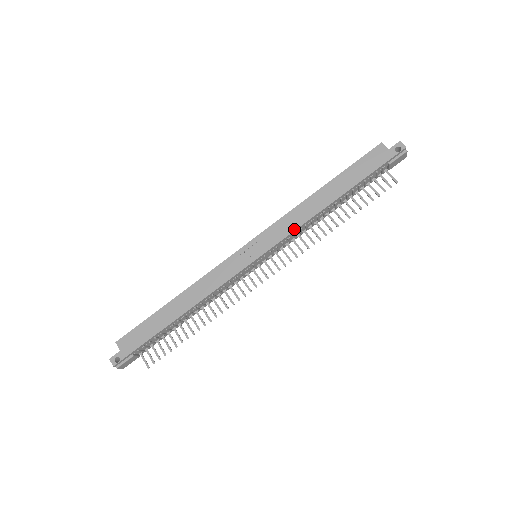
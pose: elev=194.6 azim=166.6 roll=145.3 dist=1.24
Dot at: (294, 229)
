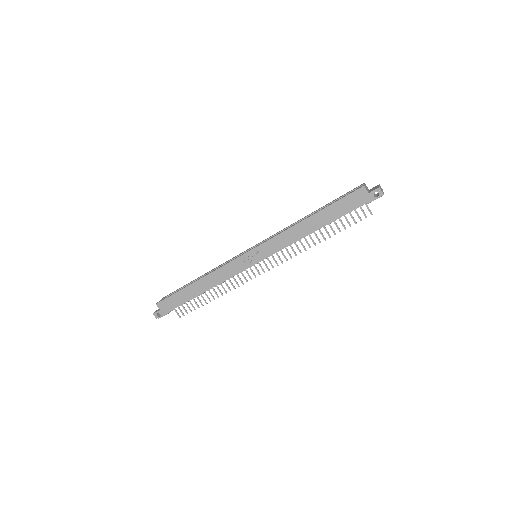
Dot at: (285, 246)
